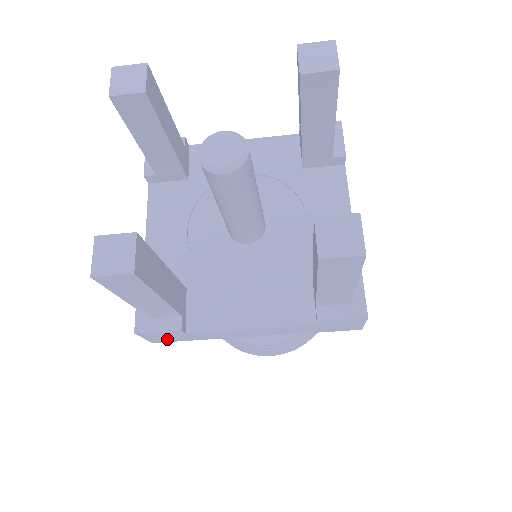
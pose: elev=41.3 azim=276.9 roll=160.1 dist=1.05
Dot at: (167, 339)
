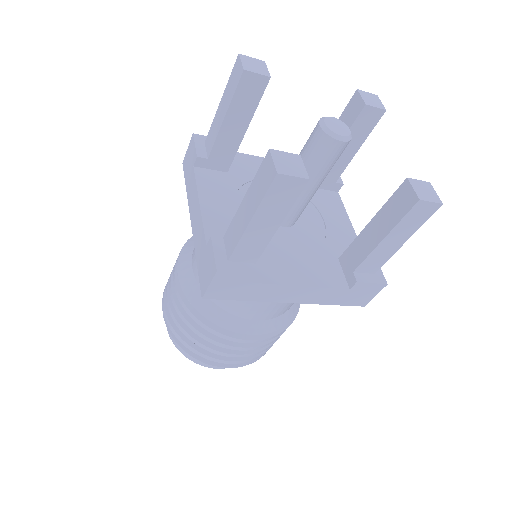
Dot at: (223, 293)
